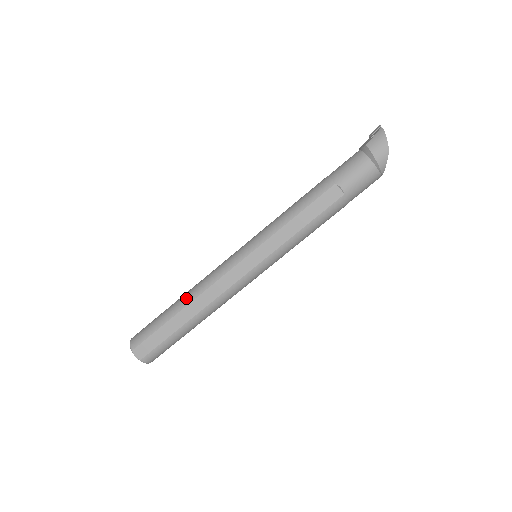
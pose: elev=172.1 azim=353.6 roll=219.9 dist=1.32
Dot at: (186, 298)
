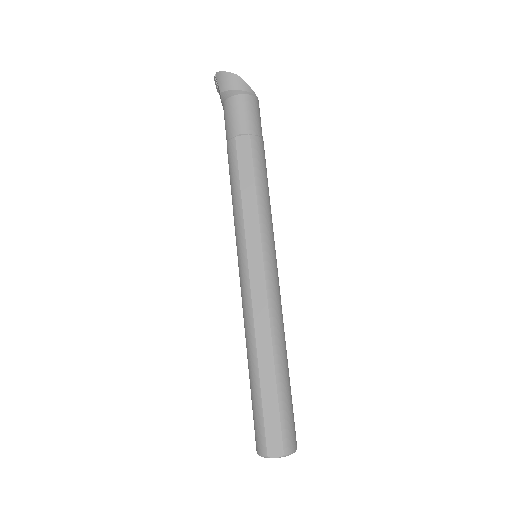
Dot at: (250, 353)
